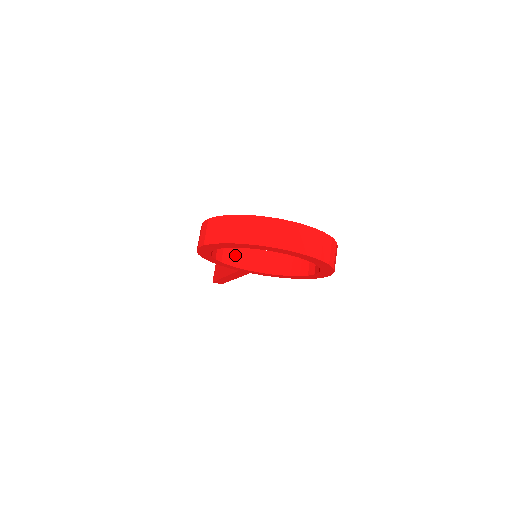
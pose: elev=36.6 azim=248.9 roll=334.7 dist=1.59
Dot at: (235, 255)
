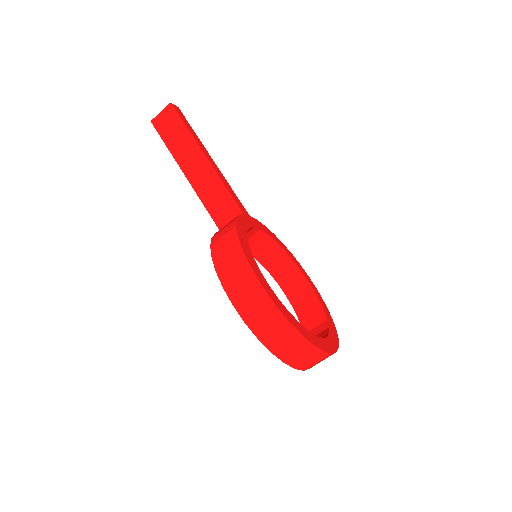
Dot at: occluded
